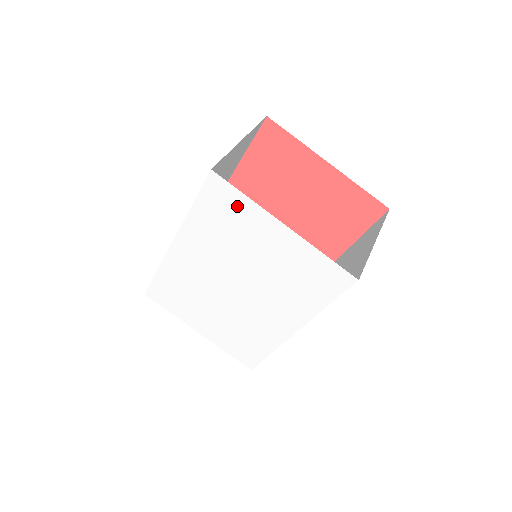
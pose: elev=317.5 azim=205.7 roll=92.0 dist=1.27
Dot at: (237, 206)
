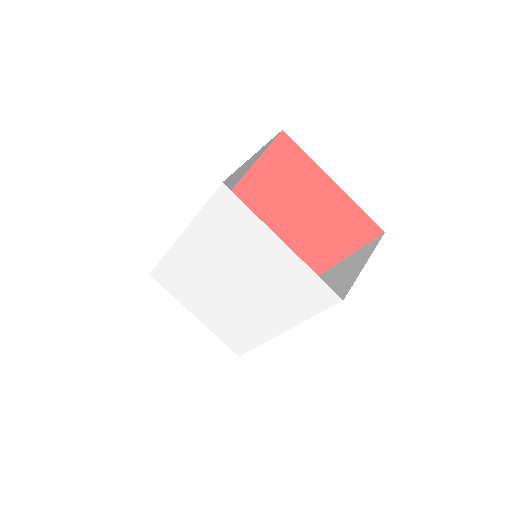
Dot at: (242, 218)
